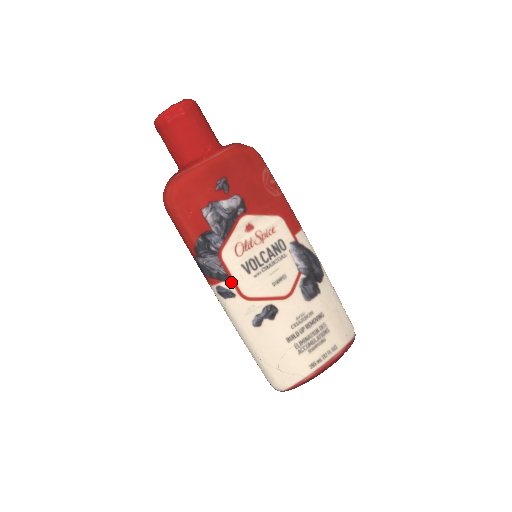
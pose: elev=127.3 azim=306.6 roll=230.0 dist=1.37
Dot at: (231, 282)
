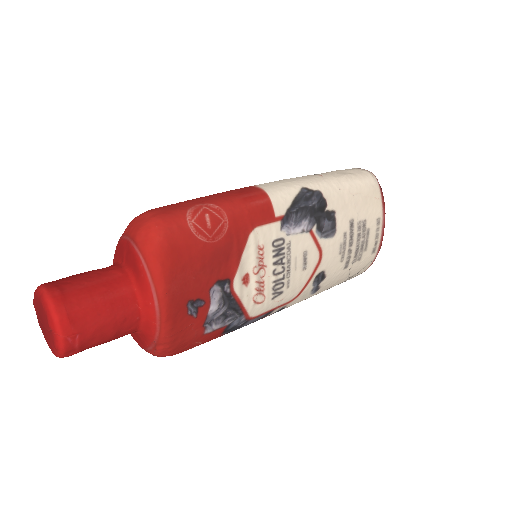
Dot at: (275, 310)
